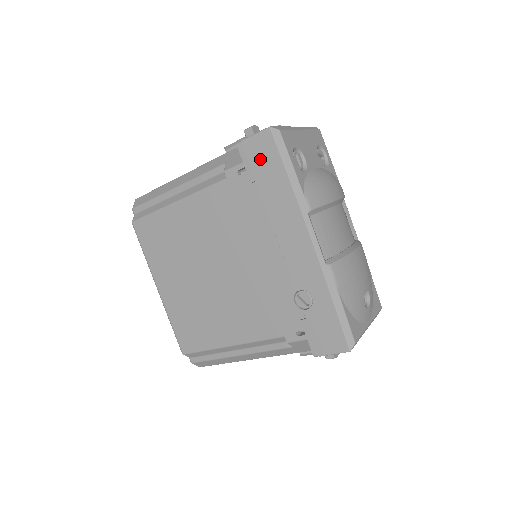
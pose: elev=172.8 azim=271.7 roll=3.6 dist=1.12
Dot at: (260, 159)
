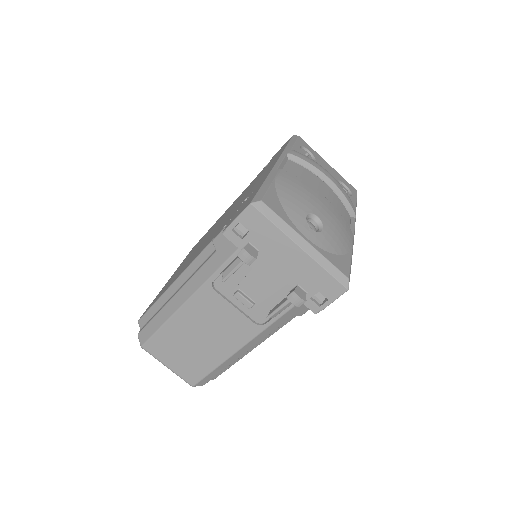
Dot at: occluded
